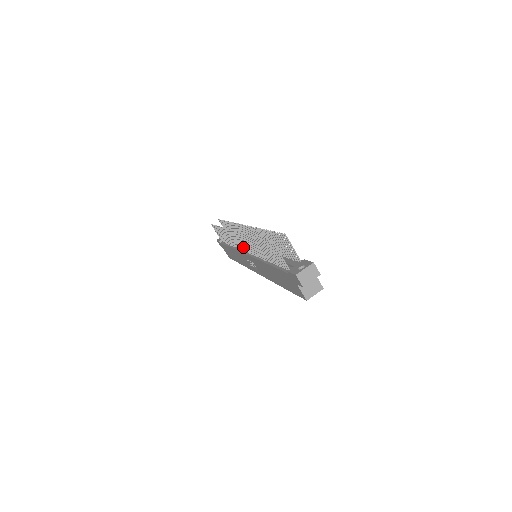
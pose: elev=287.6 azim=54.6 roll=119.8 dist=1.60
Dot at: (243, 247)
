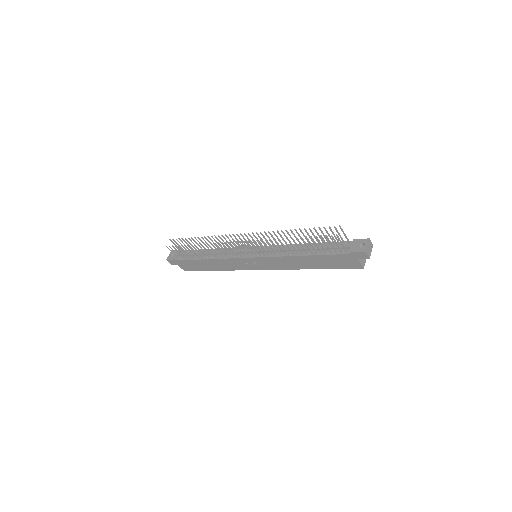
Dot at: (246, 253)
